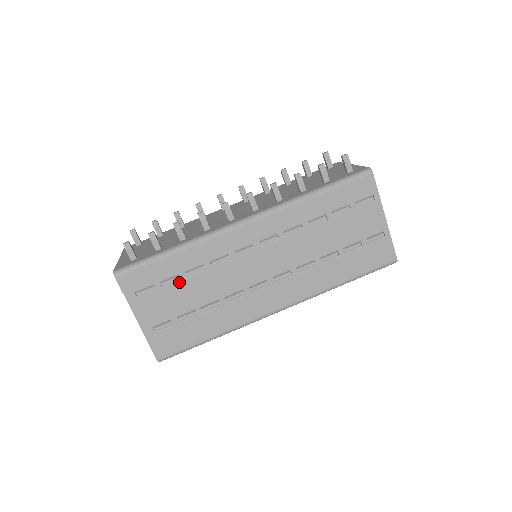
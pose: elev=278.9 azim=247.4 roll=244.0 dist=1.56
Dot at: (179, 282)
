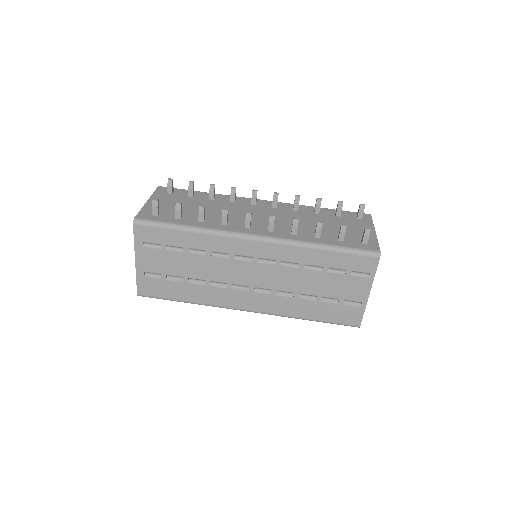
Dot at: (181, 253)
